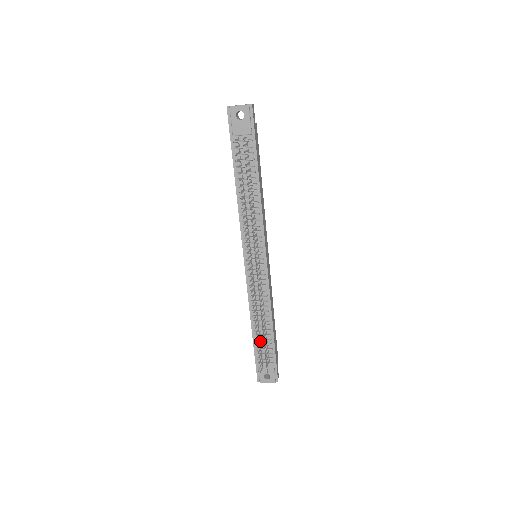
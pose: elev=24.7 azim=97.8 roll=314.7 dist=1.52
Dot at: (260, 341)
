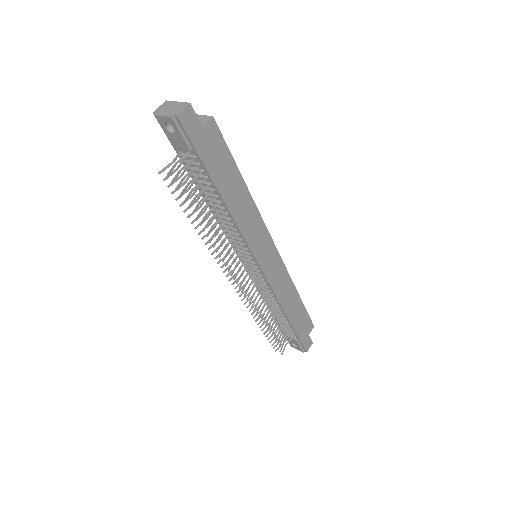
Dot at: (274, 326)
